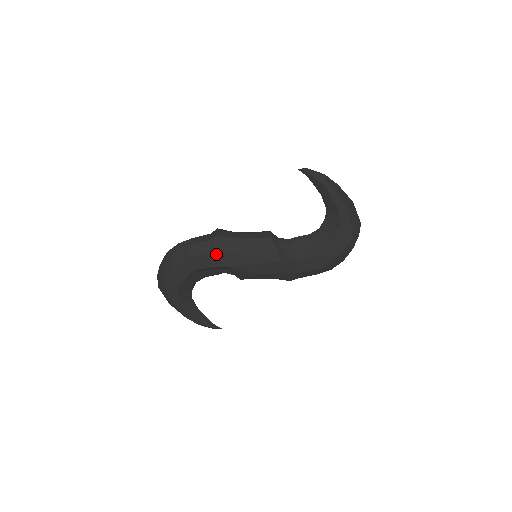
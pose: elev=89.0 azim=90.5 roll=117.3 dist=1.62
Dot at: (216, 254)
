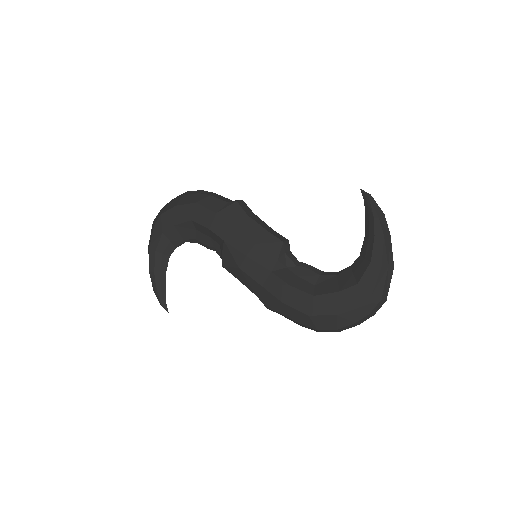
Dot at: (221, 217)
